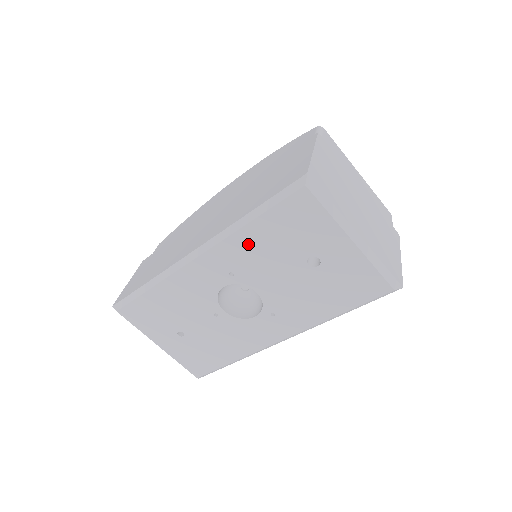
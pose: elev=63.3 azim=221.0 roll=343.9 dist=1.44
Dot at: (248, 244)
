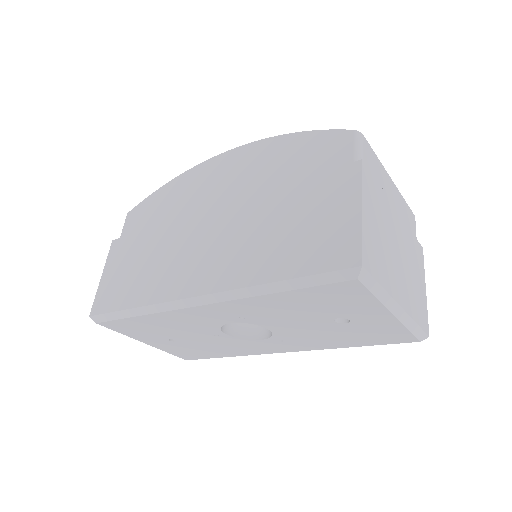
Dot at: (269, 304)
